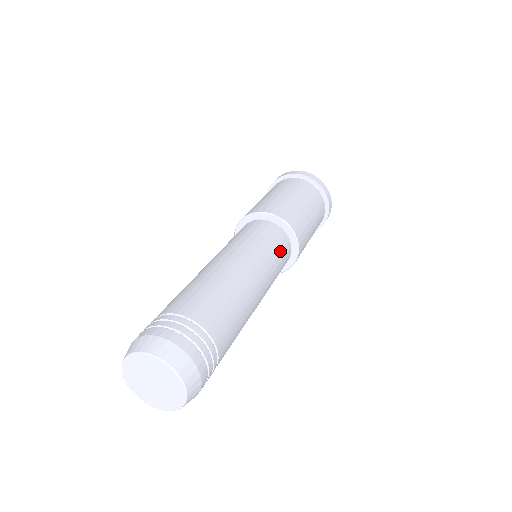
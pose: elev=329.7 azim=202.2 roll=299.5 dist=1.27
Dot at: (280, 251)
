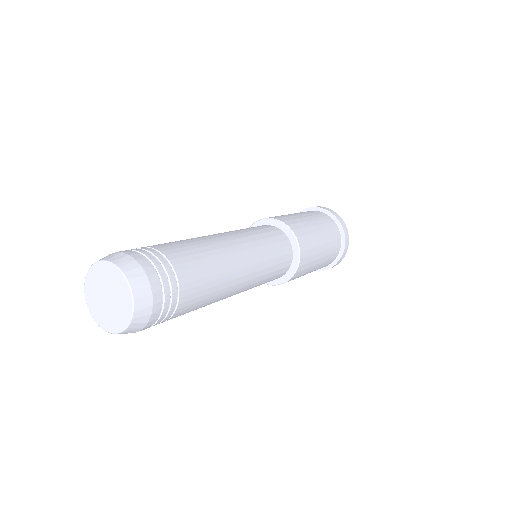
Dot at: (274, 241)
